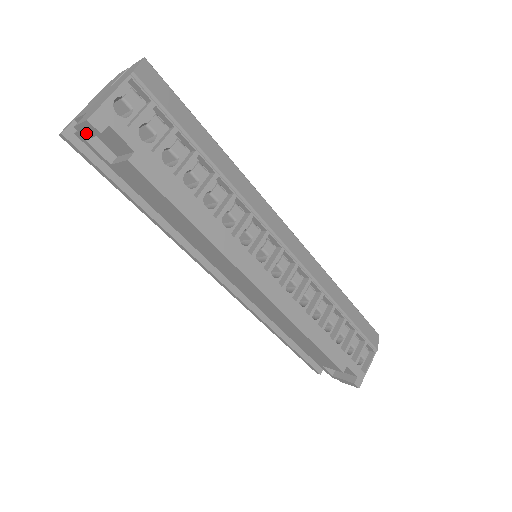
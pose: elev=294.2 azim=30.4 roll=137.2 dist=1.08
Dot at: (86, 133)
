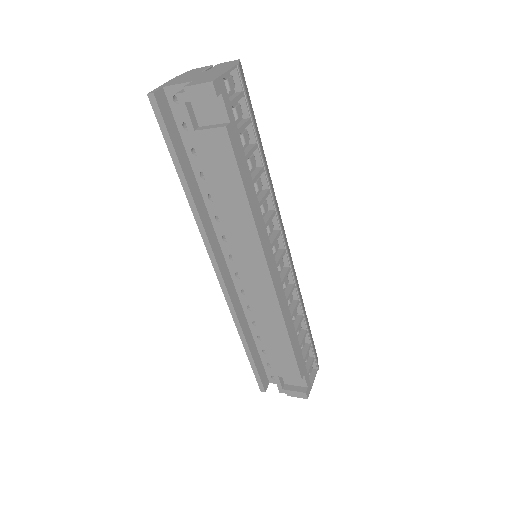
Dot at: (195, 95)
